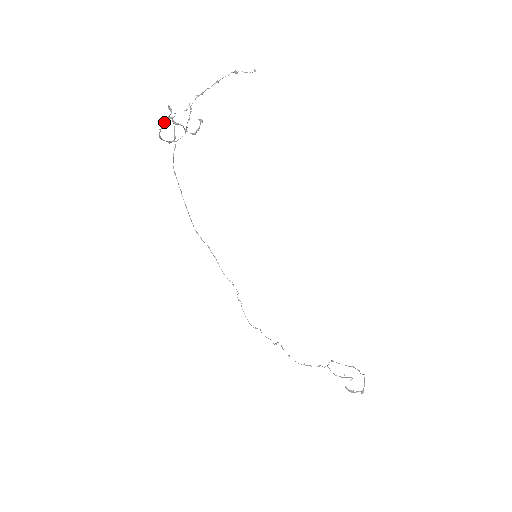
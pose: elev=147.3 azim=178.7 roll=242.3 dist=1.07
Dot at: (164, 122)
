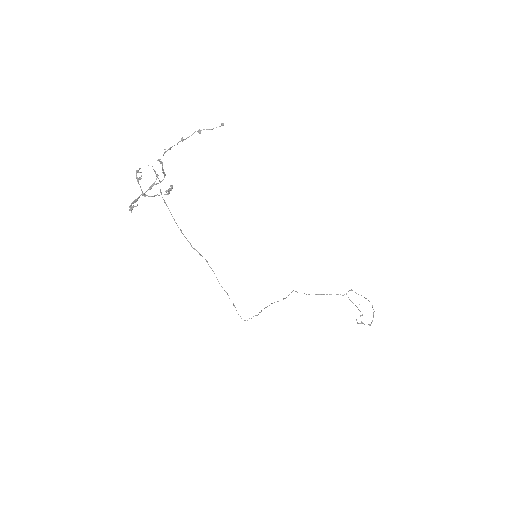
Dot at: (130, 207)
